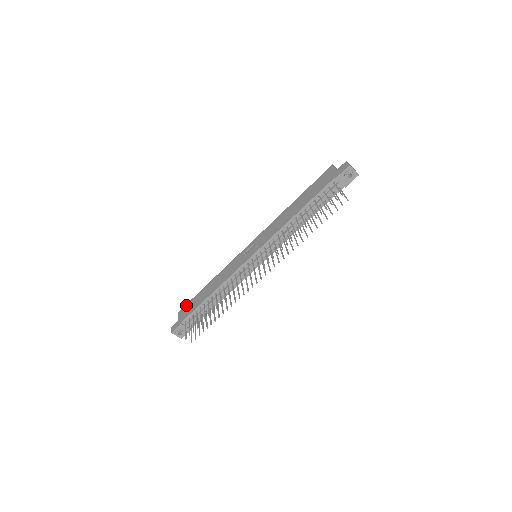
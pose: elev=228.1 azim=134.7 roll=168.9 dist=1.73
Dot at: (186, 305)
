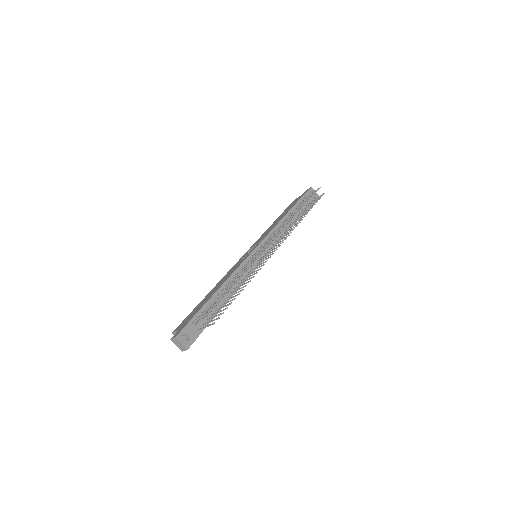
Dot at: (183, 321)
